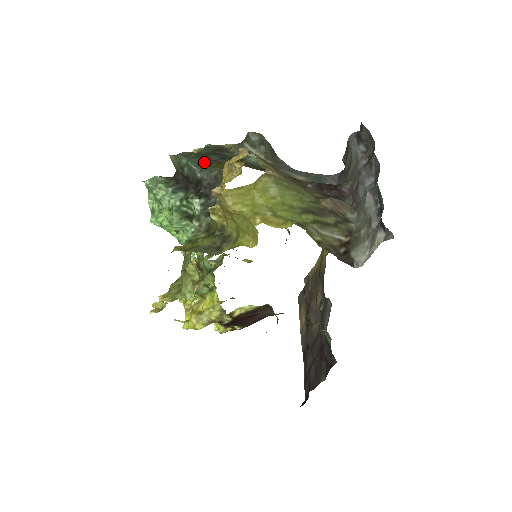
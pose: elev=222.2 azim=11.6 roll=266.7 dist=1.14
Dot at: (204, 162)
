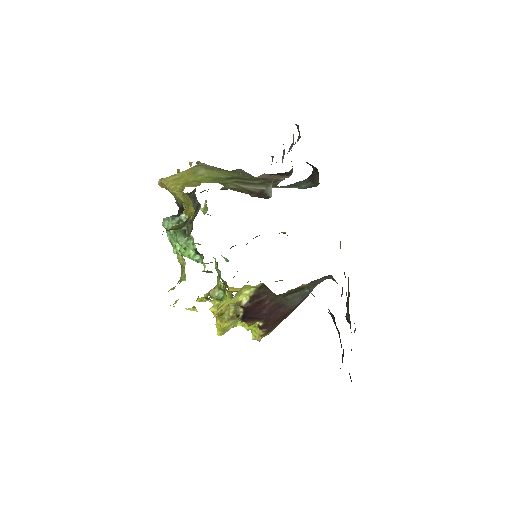
Dot at: occluded
